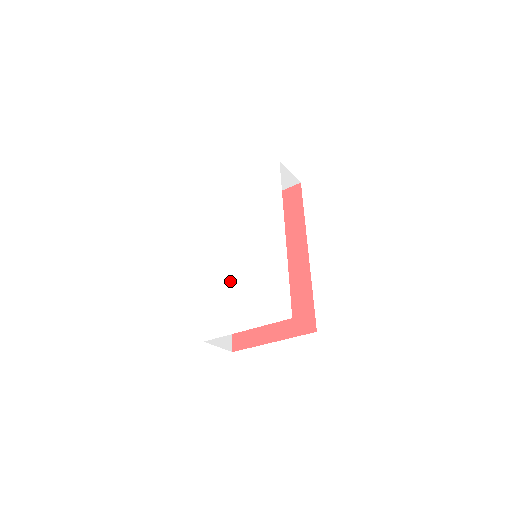
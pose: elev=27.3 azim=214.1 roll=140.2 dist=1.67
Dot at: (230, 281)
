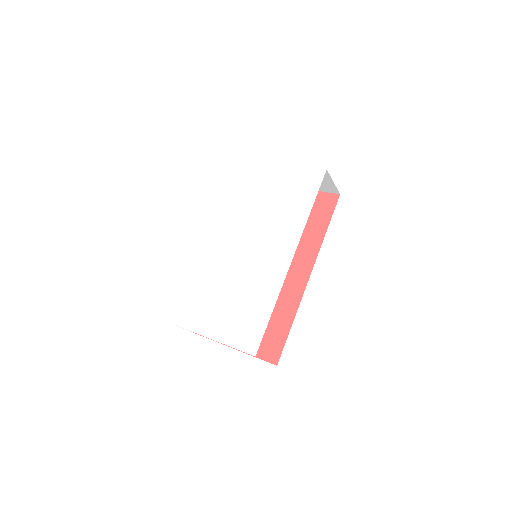
Dot at: (217, 275)
